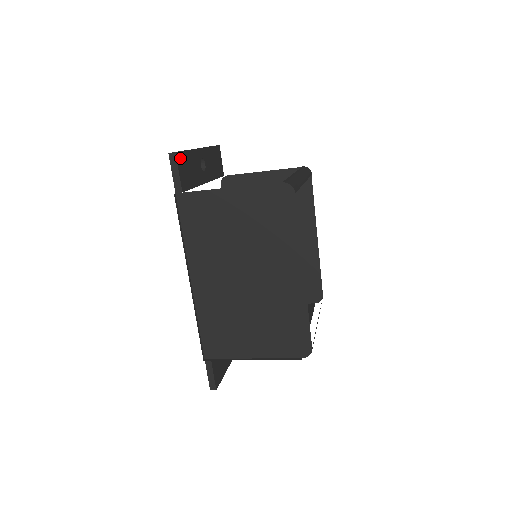
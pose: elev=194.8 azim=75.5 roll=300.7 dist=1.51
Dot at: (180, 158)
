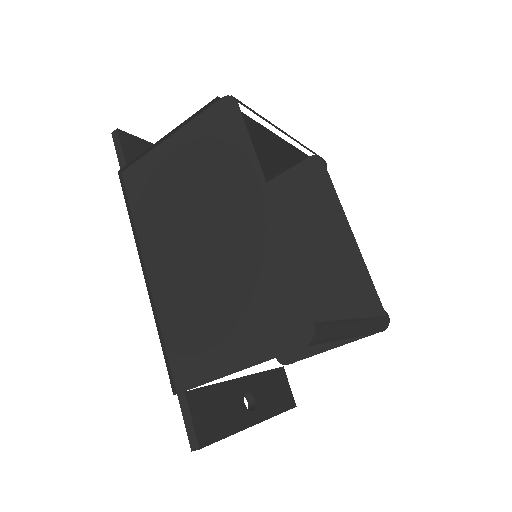
Dot at: (127, 138)
